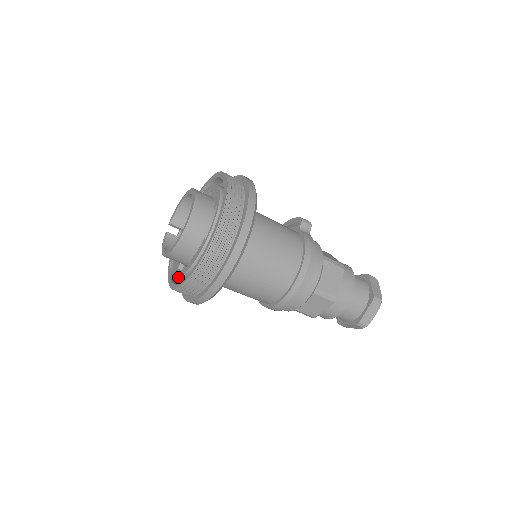
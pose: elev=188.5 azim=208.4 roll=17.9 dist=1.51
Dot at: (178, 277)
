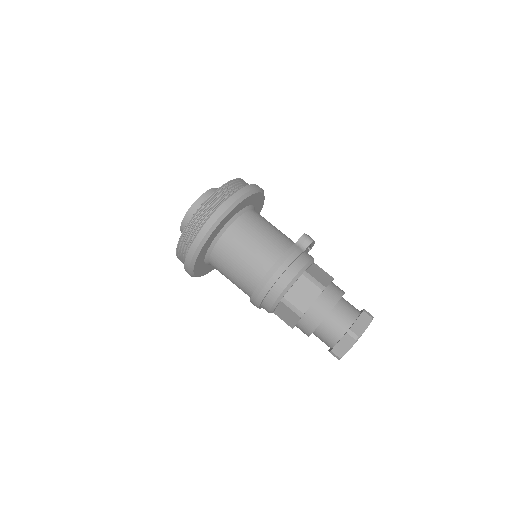
Dot at: occluded
